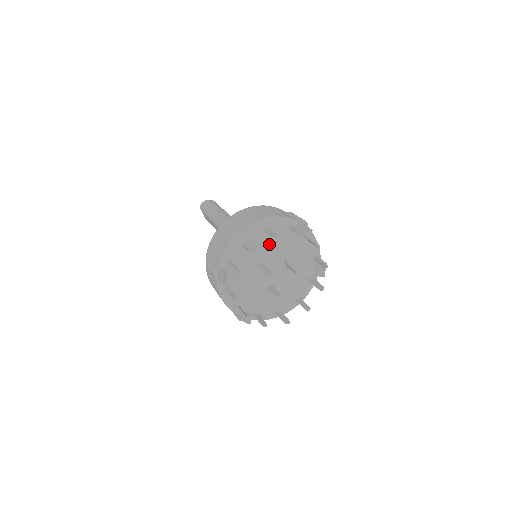
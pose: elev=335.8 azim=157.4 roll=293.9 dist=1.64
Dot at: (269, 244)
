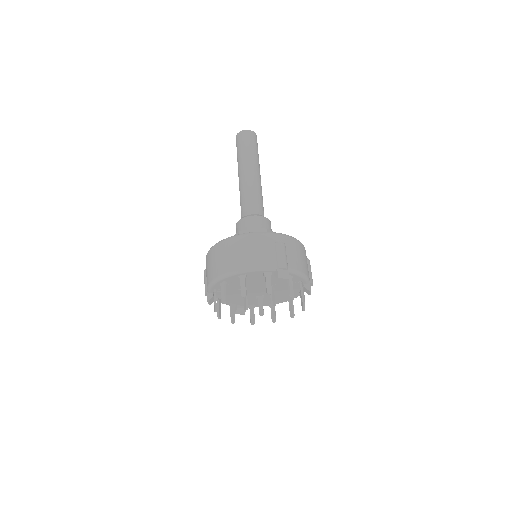
Dot at: (250, 281)
